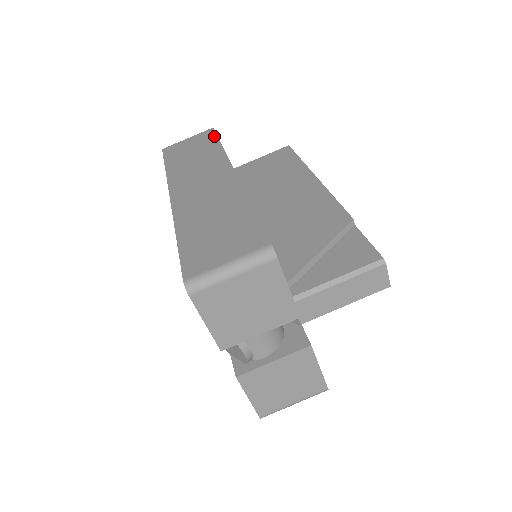
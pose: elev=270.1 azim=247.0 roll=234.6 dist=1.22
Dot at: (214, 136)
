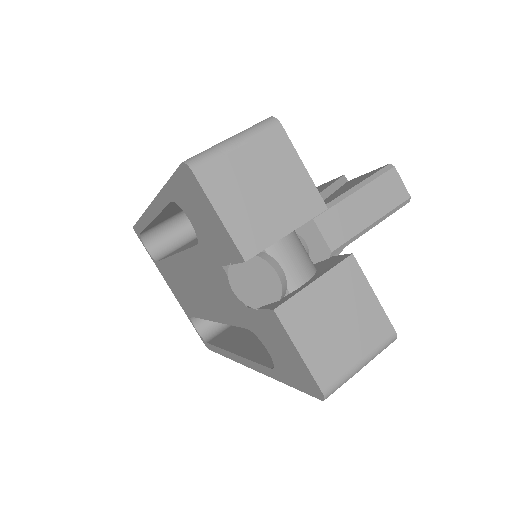
Dot at: occluded
